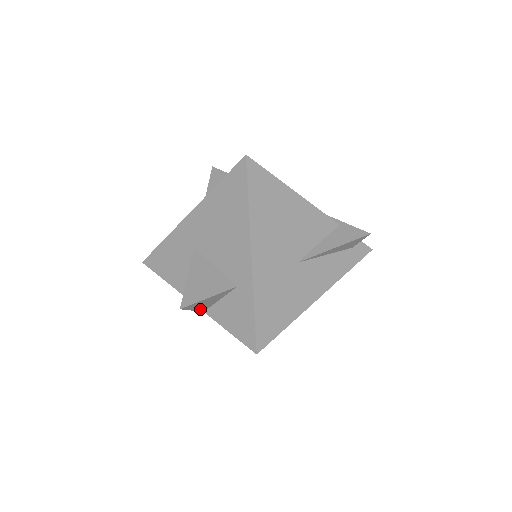
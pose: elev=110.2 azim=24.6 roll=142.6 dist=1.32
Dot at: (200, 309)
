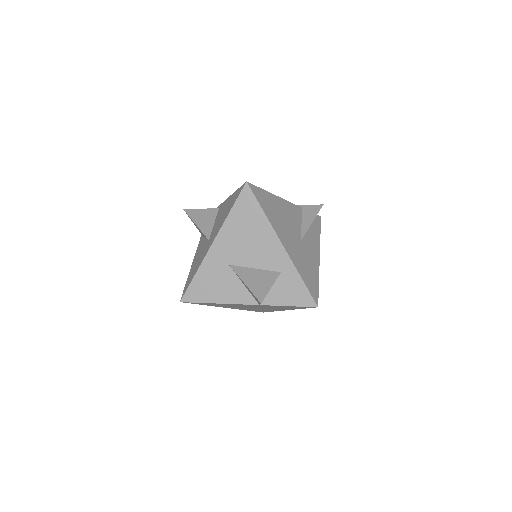
Dot at: occluded
